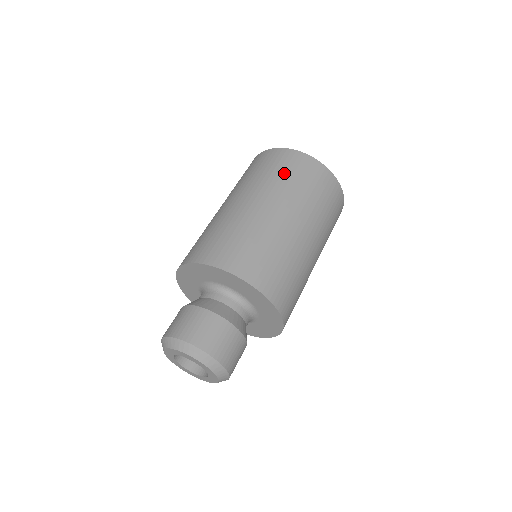
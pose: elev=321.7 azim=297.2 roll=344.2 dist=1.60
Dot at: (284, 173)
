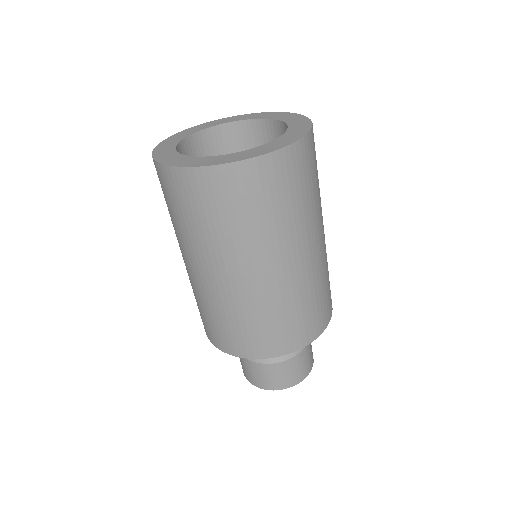
Dot at: (282, 204)
